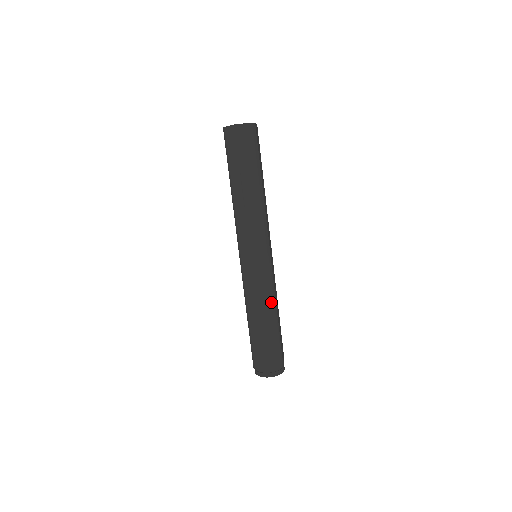
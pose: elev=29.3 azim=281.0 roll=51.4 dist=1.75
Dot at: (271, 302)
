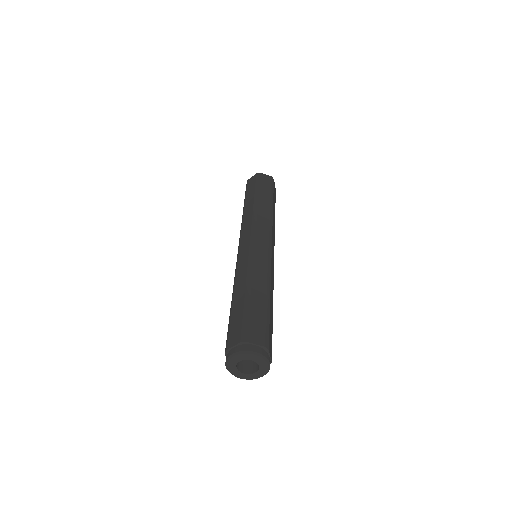
Dot at: (264, 279)
